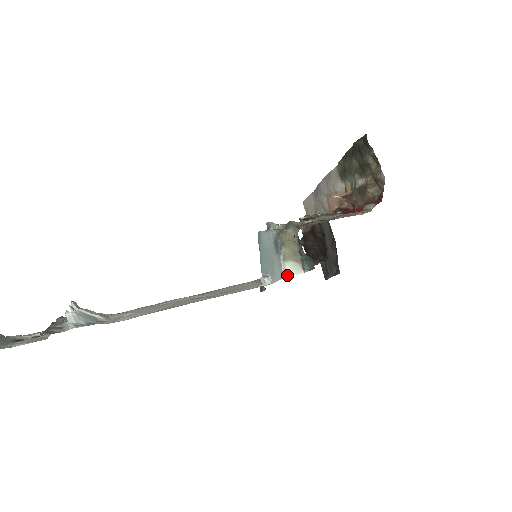
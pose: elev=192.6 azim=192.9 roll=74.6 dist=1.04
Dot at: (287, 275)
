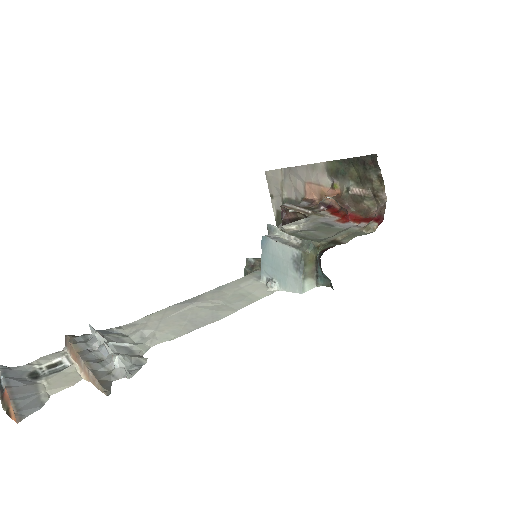
Dot at: (305, 291)
